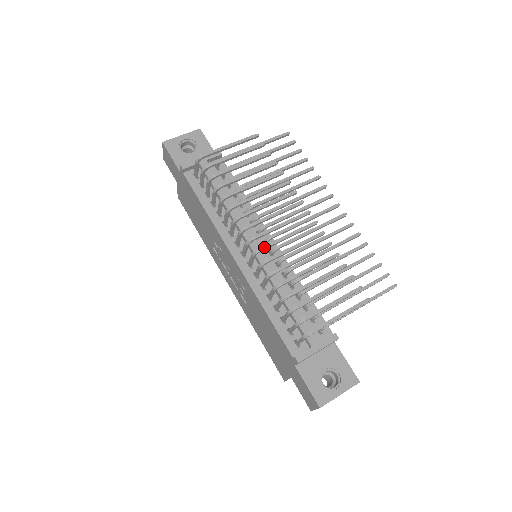
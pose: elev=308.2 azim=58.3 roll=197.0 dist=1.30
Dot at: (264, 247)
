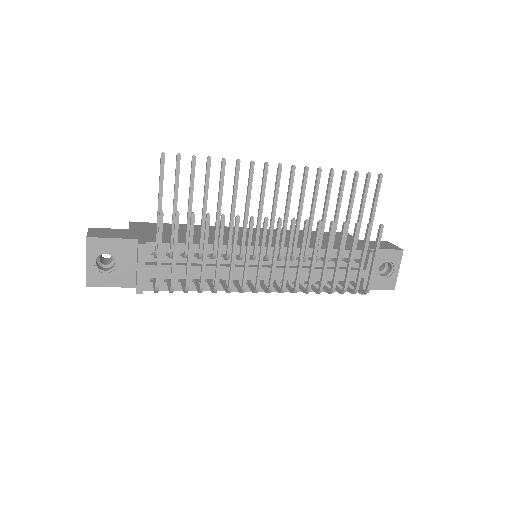
Dot at: (284, 285)
